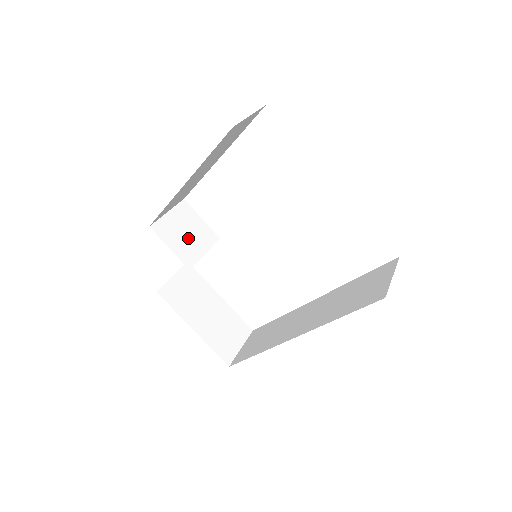
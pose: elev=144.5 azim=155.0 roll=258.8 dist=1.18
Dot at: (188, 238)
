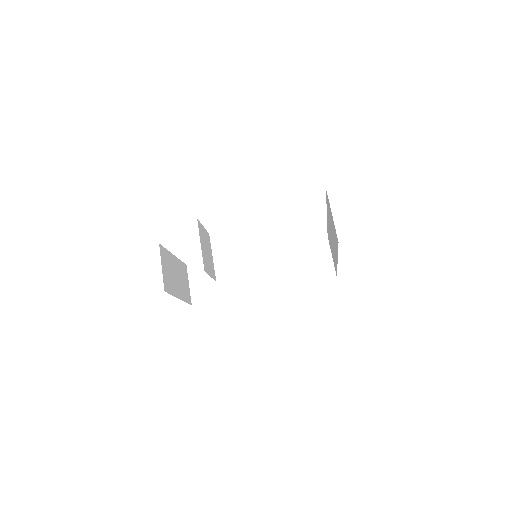
Dot at: (208, 255)
